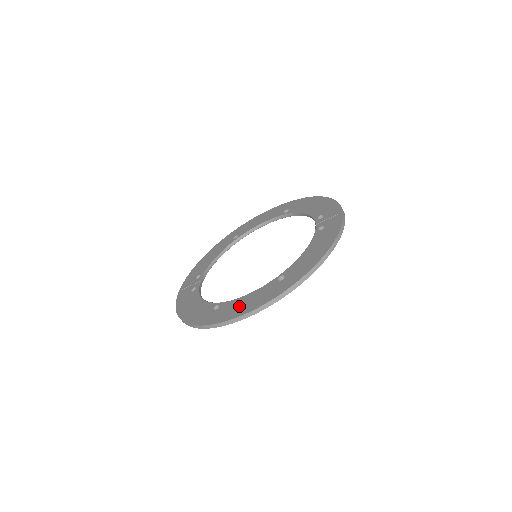
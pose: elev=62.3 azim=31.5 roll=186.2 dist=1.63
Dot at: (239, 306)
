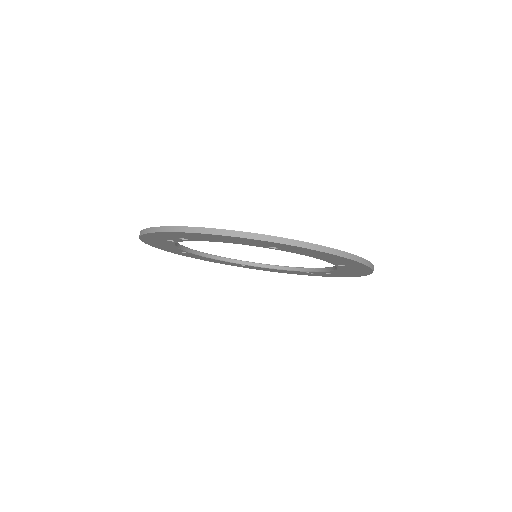
Dot at: occluded
